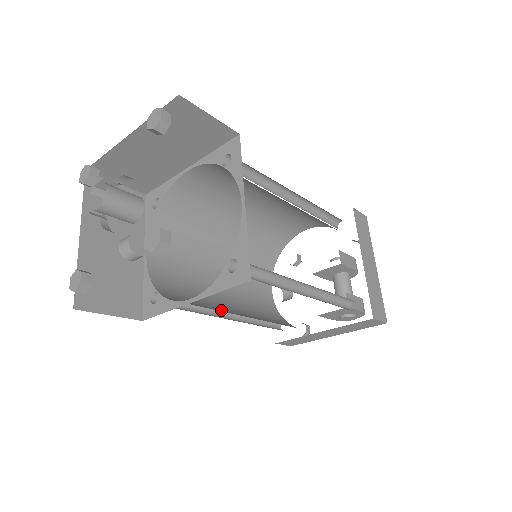
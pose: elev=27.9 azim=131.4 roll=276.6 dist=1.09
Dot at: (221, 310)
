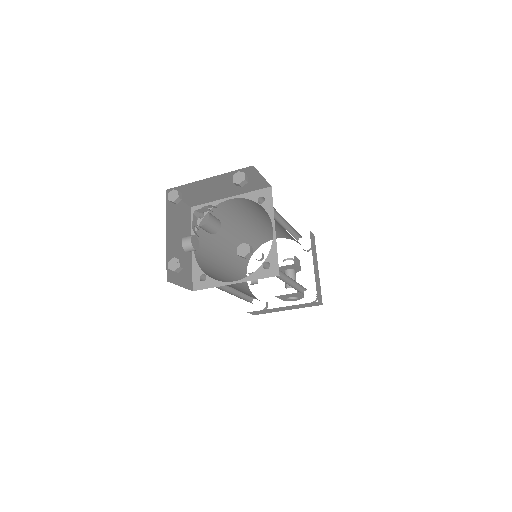
Dot at: occluded
